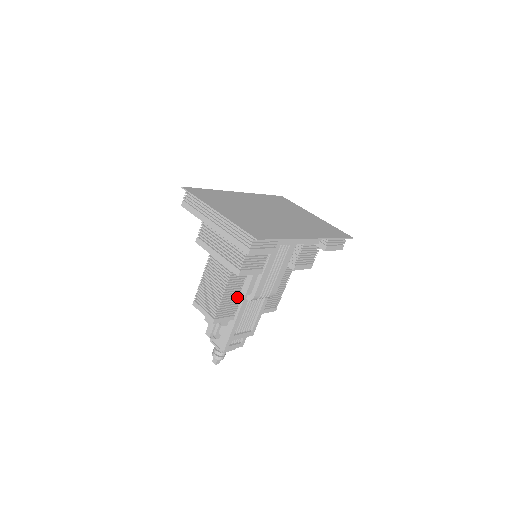
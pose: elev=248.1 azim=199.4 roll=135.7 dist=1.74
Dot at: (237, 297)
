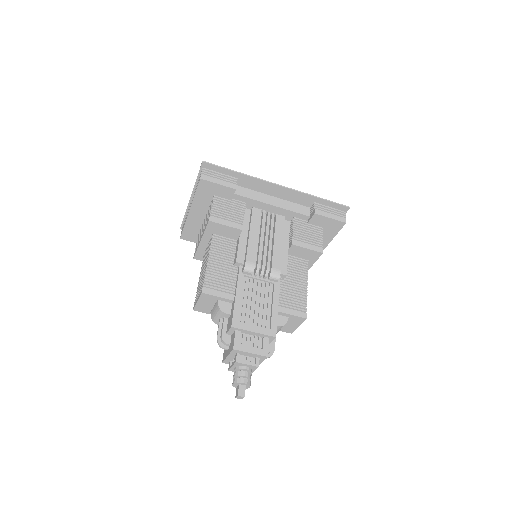
Dot at: (231, 273)
